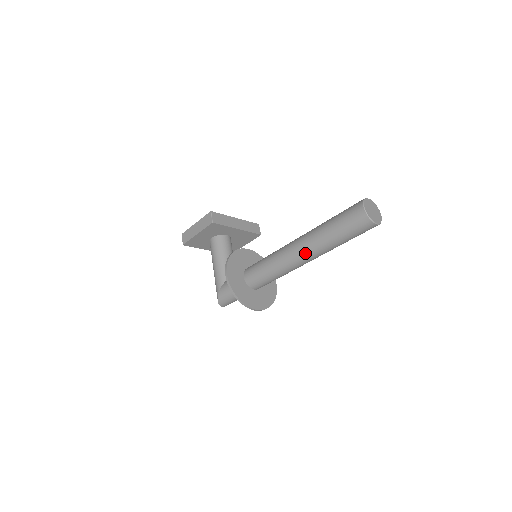
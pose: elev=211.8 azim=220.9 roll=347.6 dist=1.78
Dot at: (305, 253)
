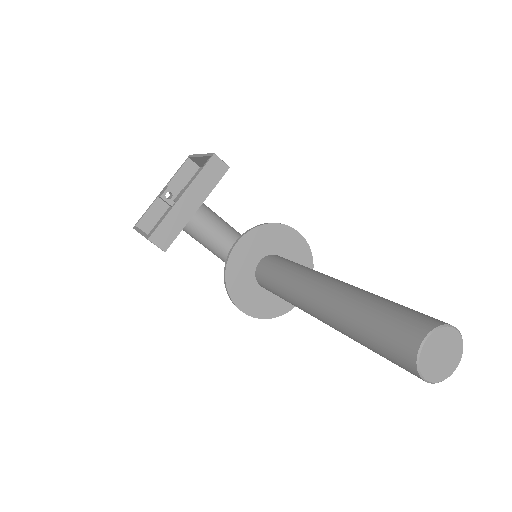
Dot at: occluded
